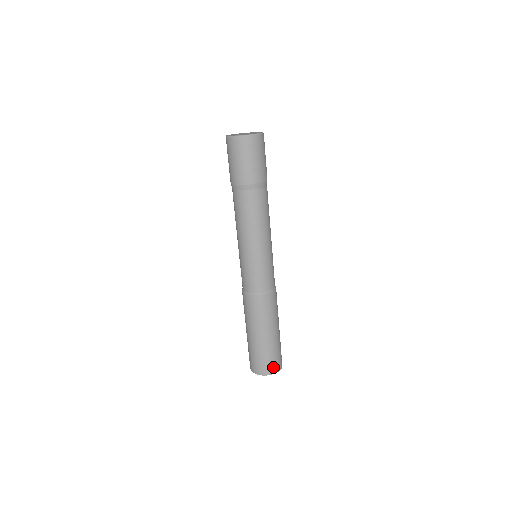
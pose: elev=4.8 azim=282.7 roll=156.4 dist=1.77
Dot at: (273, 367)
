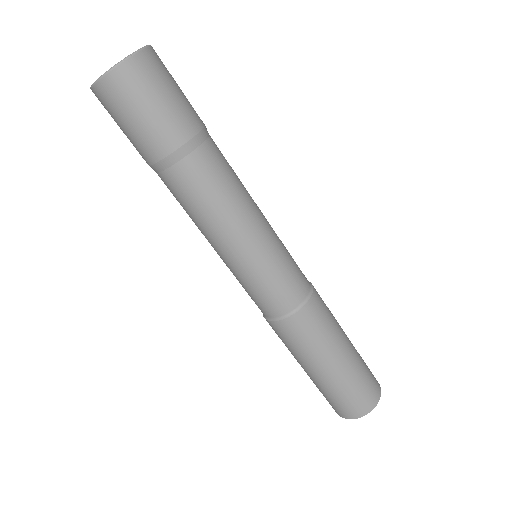
Dot at: (362, 405)
